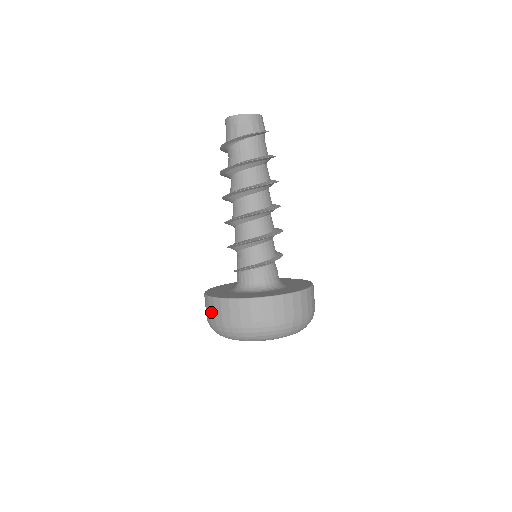
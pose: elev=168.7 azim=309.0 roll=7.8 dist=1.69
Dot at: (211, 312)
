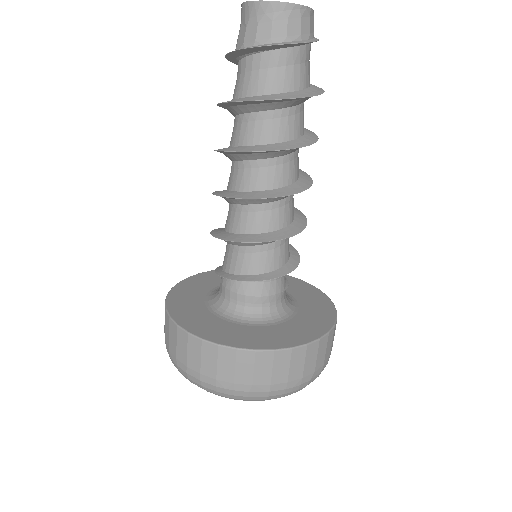
Dot at: occluded
